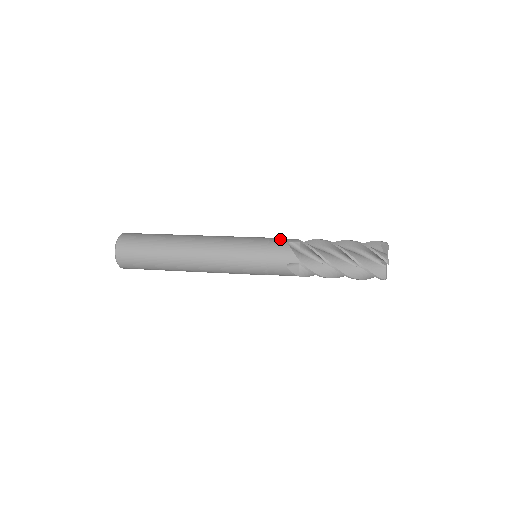
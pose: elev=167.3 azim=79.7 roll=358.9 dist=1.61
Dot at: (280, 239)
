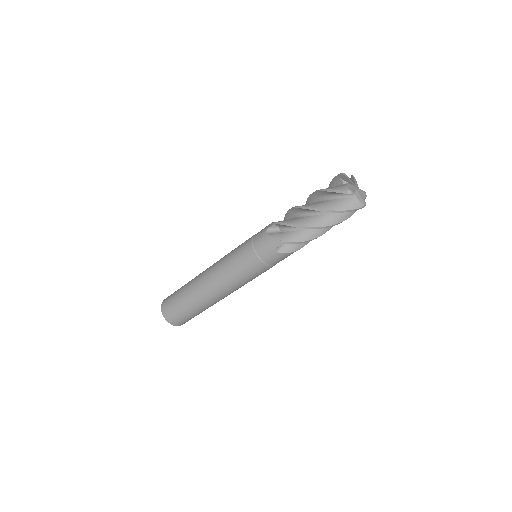
Dot at: occluded
